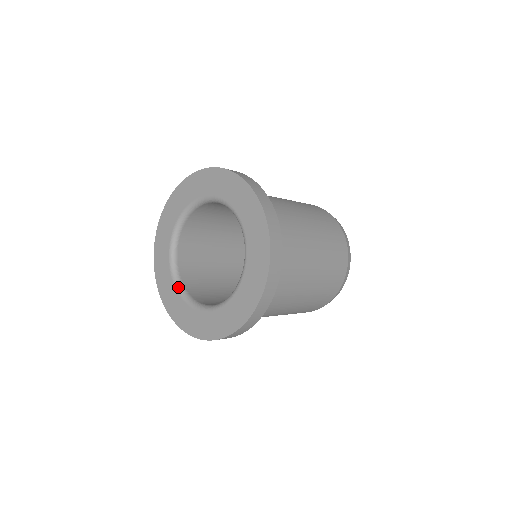
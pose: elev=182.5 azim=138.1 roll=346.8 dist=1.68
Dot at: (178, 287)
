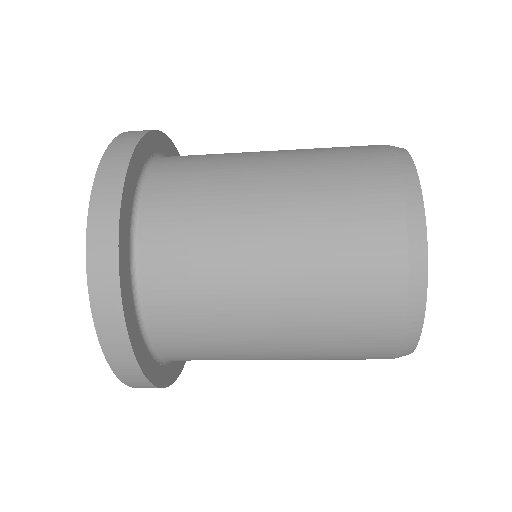
Dot at: occluded
